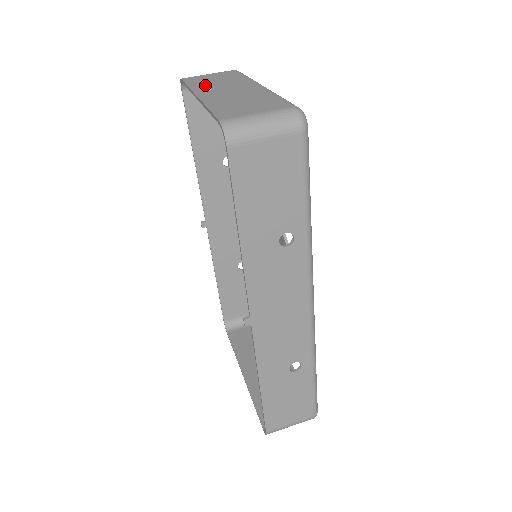
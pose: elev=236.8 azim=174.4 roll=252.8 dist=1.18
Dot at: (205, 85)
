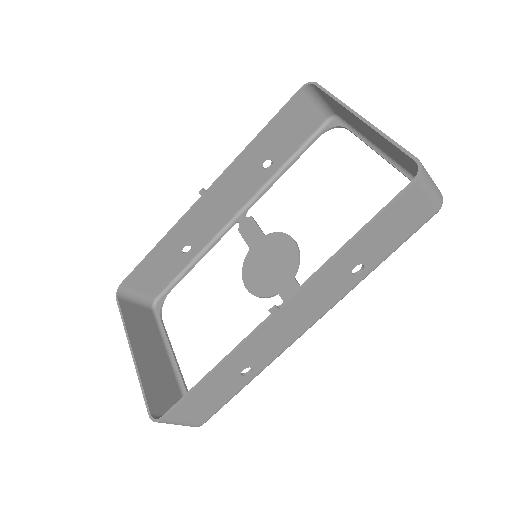
Dot at: occluded
